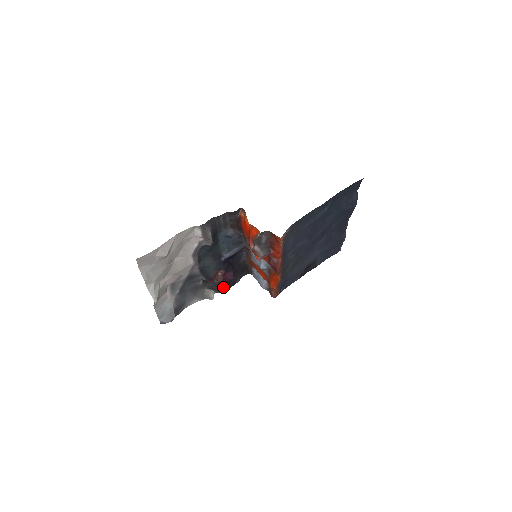
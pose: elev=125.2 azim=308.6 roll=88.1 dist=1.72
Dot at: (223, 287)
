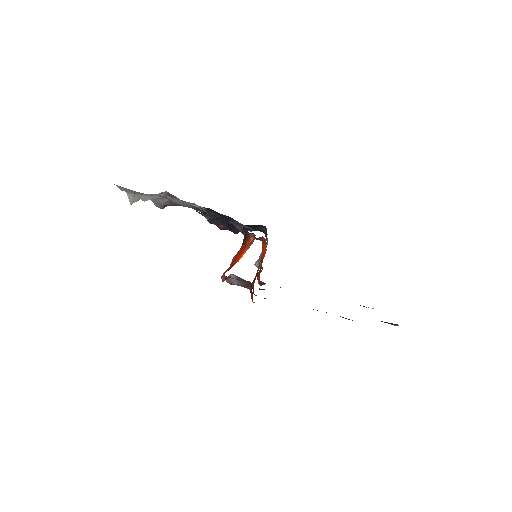
Dot at: occluded
